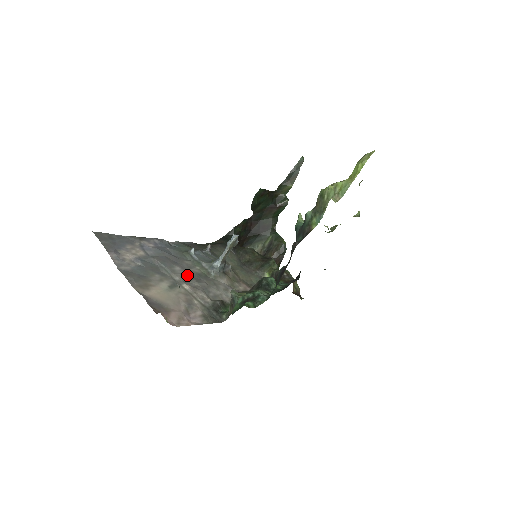
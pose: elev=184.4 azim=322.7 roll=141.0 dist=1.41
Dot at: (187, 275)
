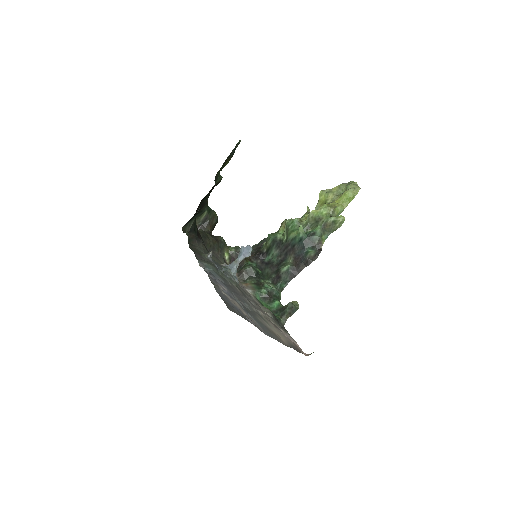
Dot at: (248, 300)
